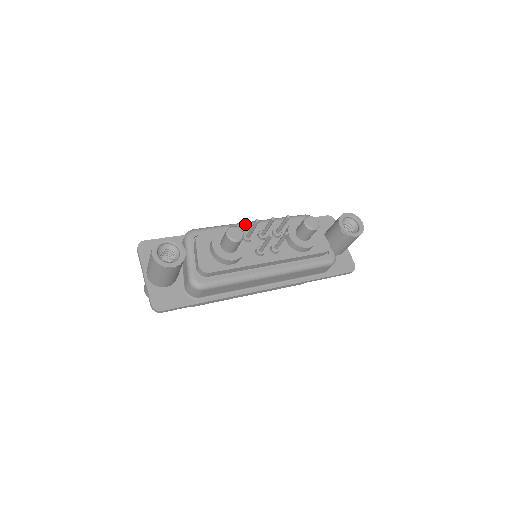
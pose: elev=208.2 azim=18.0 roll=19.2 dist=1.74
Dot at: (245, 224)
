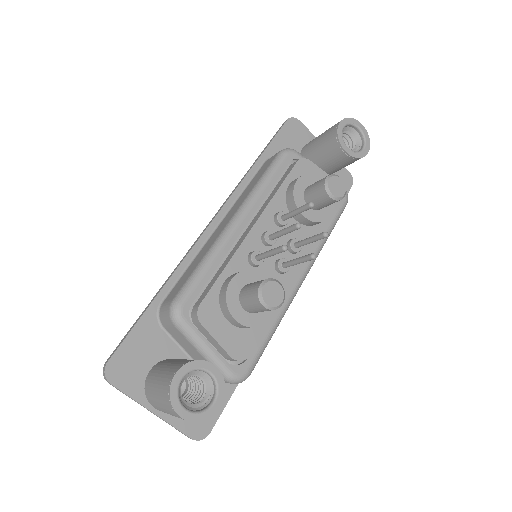
Dot at: (232, 233)
